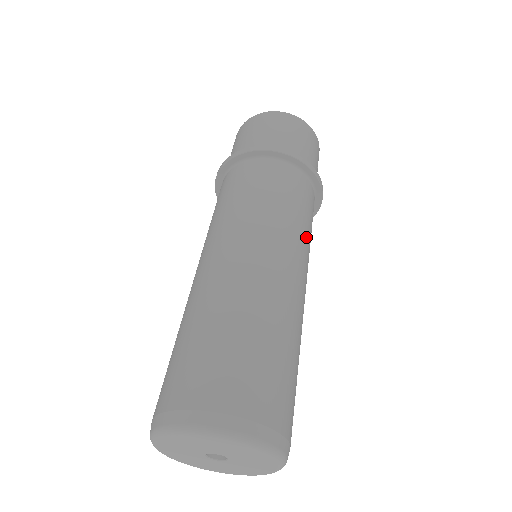
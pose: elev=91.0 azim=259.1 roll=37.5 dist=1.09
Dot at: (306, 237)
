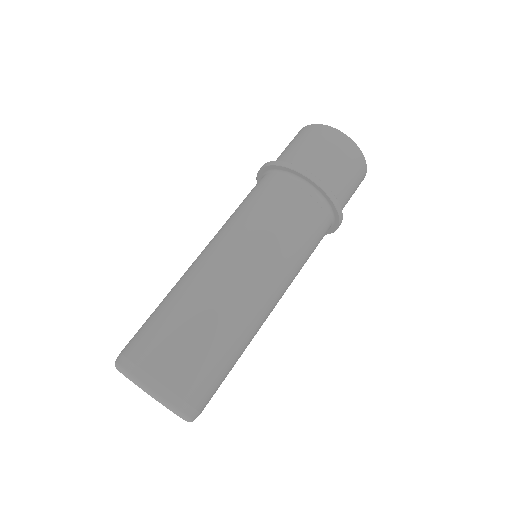
Dot at: occluded
